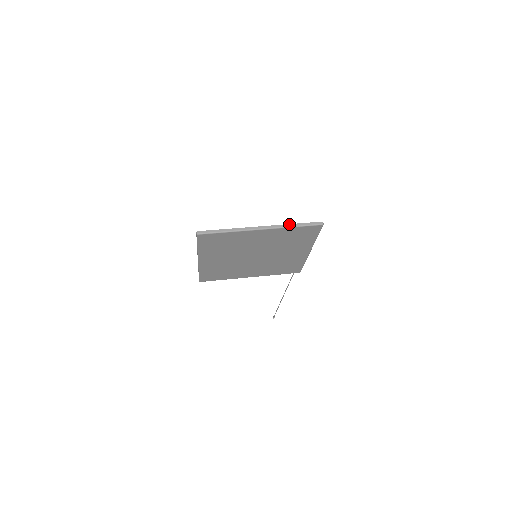
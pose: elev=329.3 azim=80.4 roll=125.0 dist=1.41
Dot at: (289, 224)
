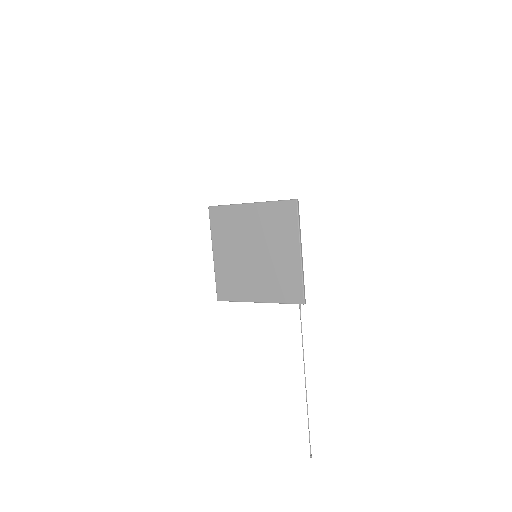
Dot at: (271, 201)
